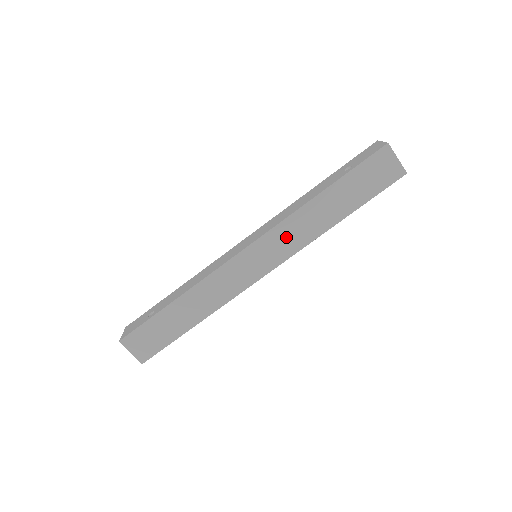
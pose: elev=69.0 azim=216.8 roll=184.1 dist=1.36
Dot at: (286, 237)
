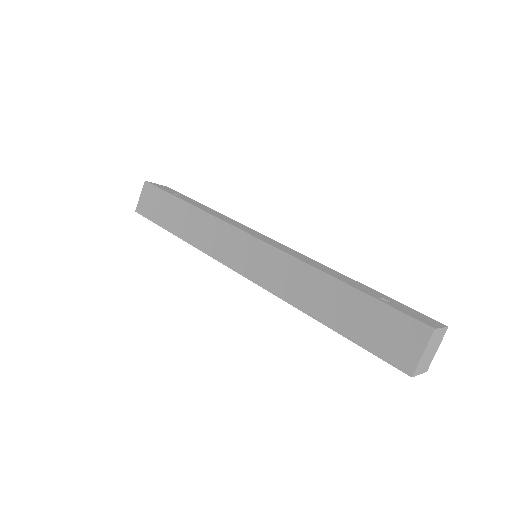
Dot at: (278, 270)
